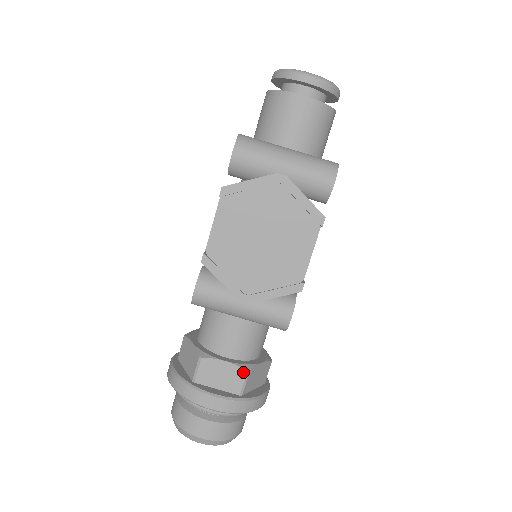
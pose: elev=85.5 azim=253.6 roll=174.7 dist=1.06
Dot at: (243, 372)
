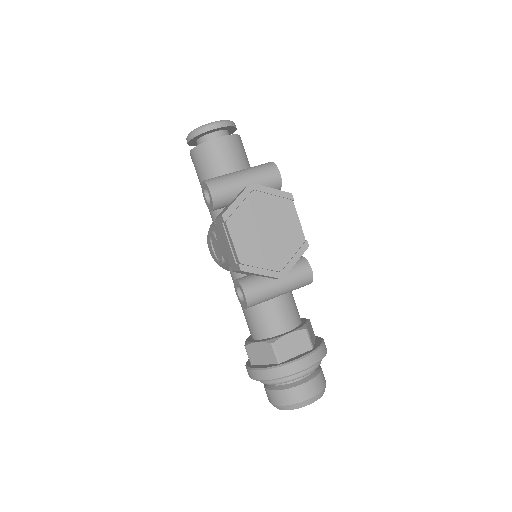
Dot at: (304, 332)
